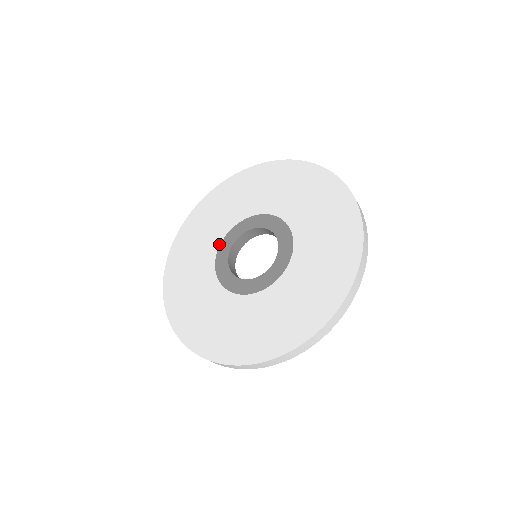
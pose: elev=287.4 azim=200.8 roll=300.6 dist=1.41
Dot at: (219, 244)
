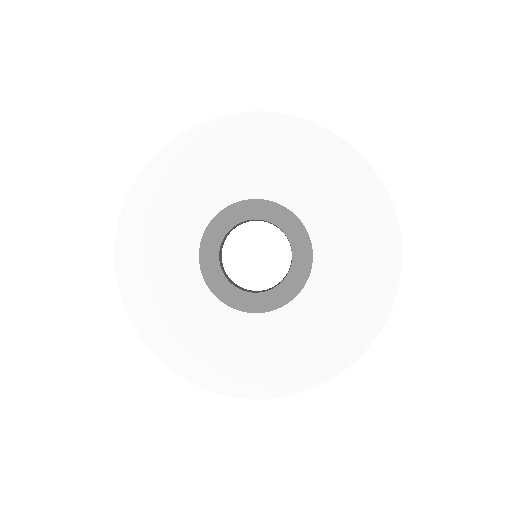
Dot at: (198, 245)
